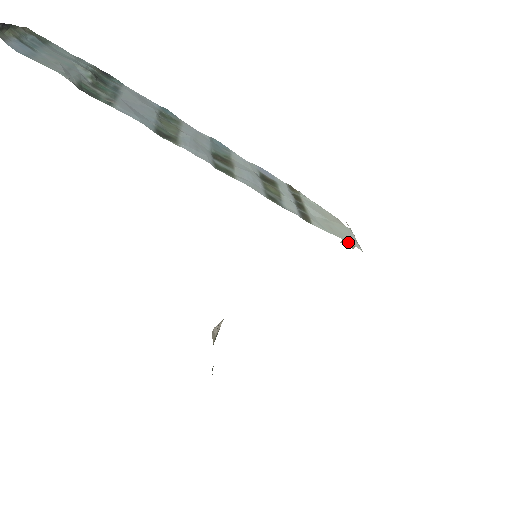
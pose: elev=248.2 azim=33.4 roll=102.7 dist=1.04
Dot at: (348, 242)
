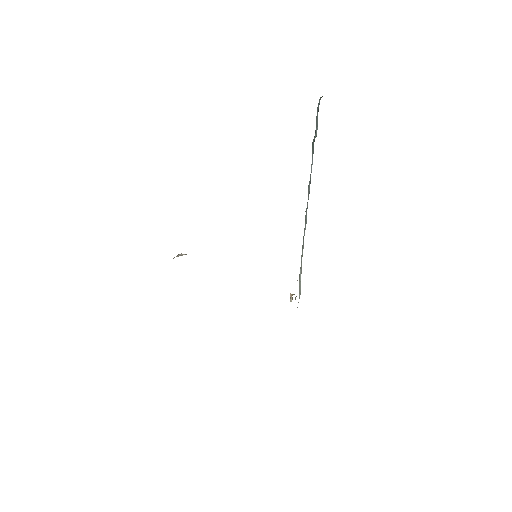
Dot at: (292, 297)
